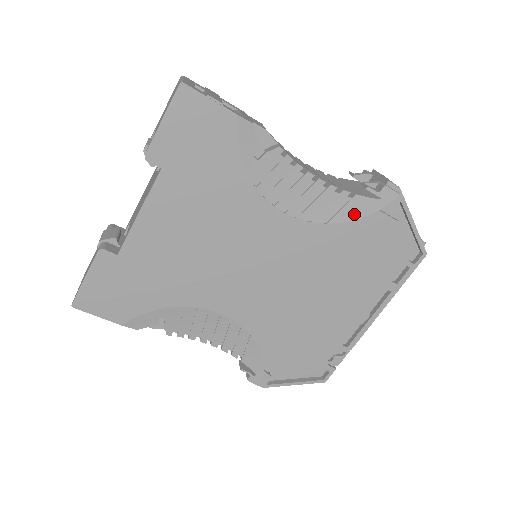
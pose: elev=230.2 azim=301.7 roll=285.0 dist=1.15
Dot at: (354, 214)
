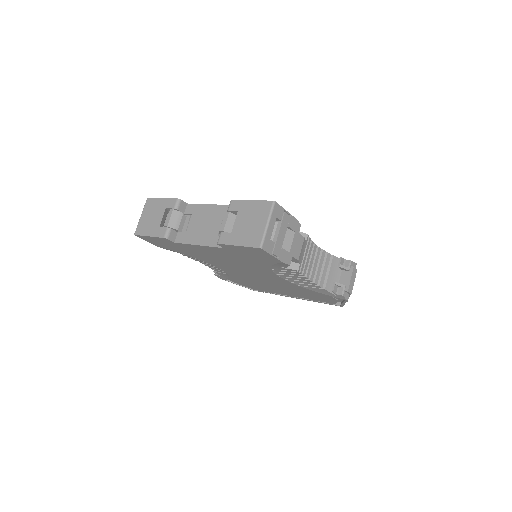
Dot at: (317, 291)
